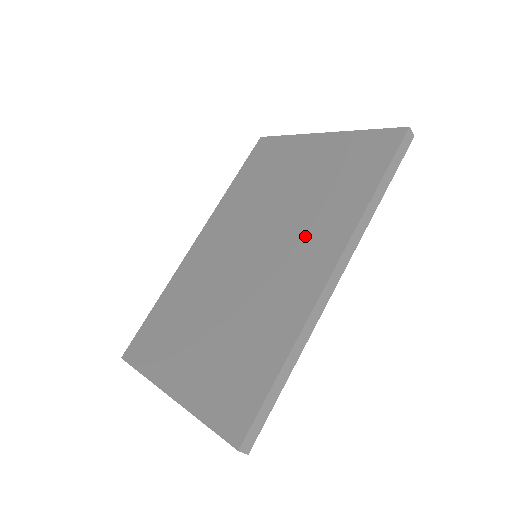
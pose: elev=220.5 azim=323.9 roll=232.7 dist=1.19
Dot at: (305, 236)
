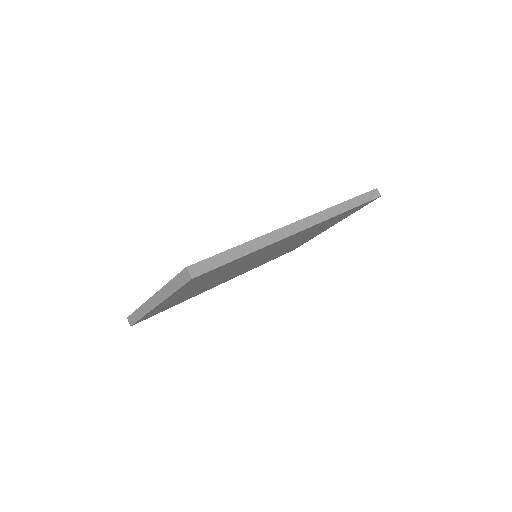
Dot at: occluded
